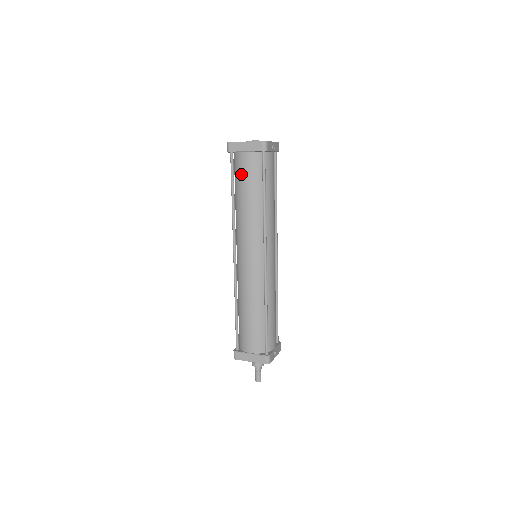
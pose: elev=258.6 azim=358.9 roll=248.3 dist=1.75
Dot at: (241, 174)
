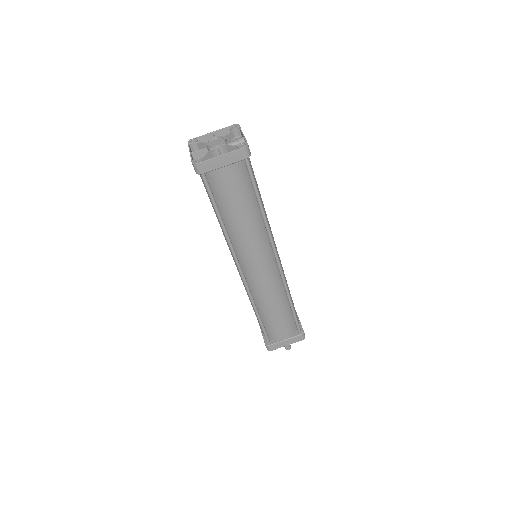
Dot at: (225, 192)
